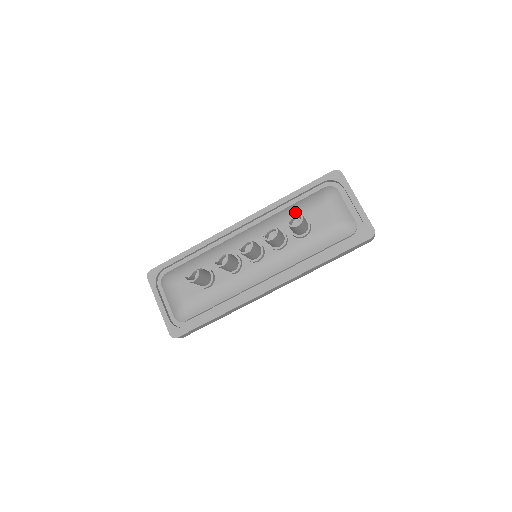
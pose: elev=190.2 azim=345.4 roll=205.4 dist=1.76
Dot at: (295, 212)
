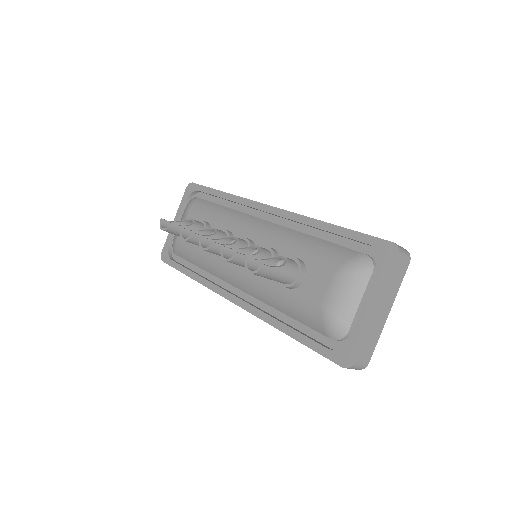
Dot at: (306, 250)
